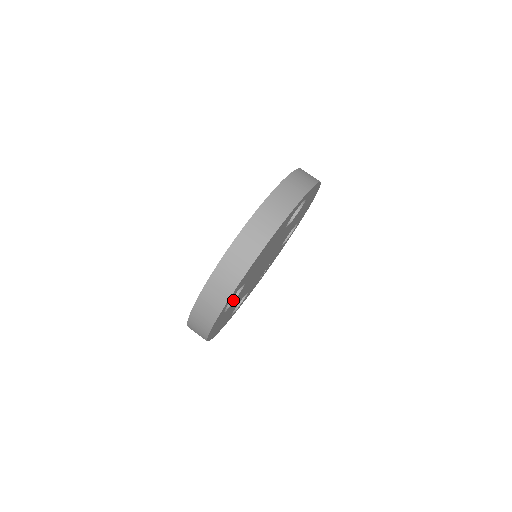
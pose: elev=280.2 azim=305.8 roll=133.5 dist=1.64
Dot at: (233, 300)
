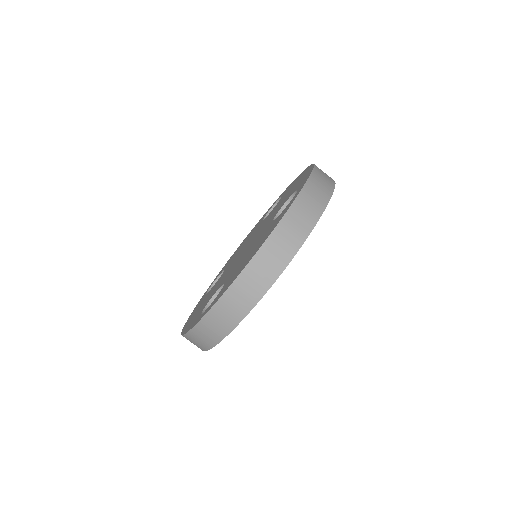
Dot at: occluded
